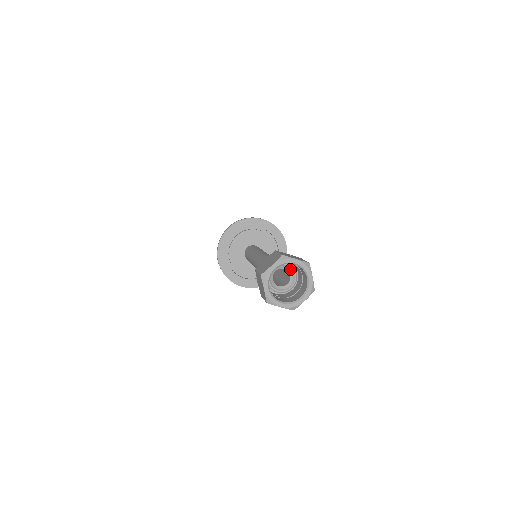
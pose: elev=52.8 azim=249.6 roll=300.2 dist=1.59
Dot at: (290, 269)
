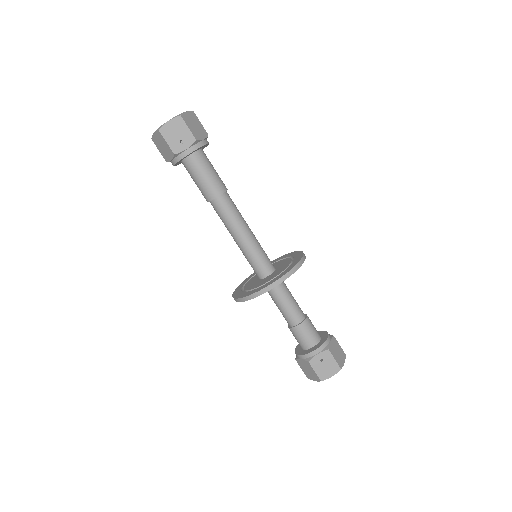
Dot at: occluded
